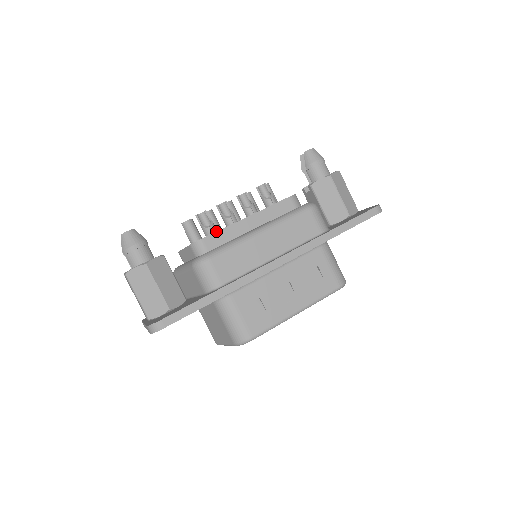
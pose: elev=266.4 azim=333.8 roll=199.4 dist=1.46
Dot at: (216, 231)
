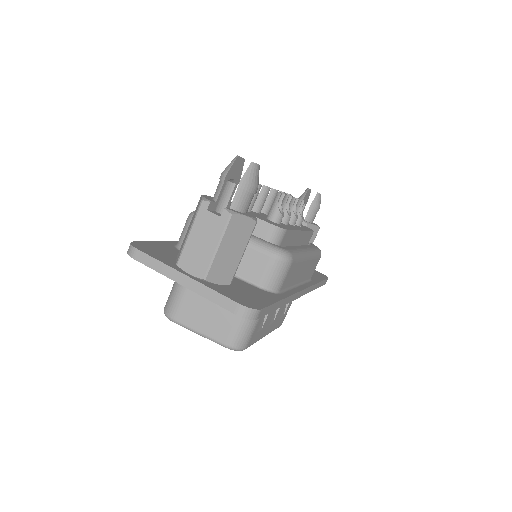
Dot at: (280, 222)
